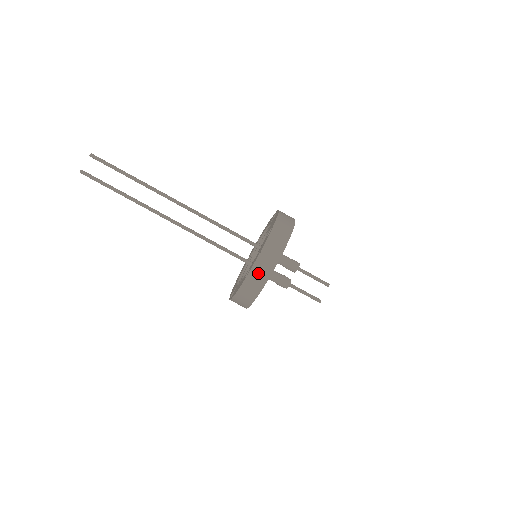
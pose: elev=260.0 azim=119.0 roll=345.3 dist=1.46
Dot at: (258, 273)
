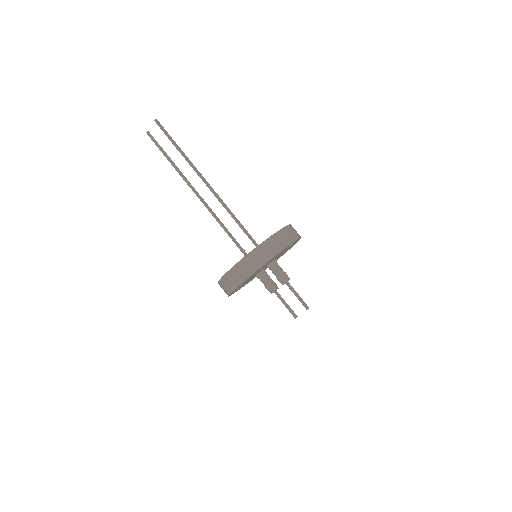
Dot at: (227, 282)
